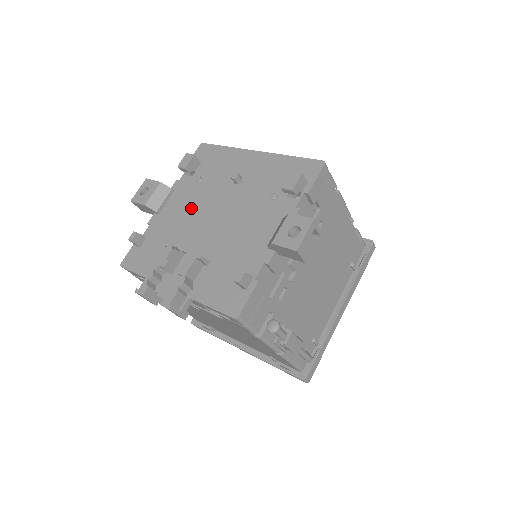
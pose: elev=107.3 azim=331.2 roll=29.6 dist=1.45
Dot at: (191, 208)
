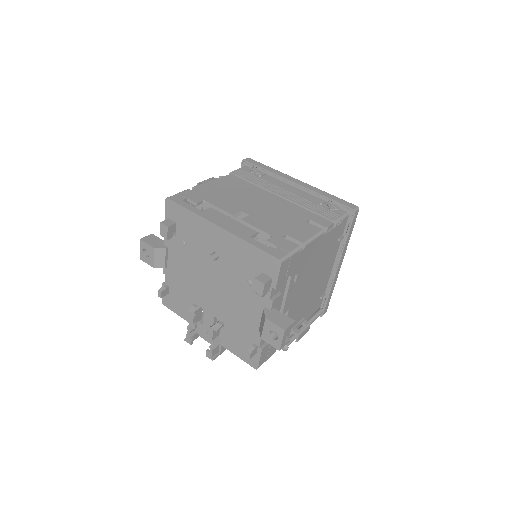
Dot at: (190, 271)
